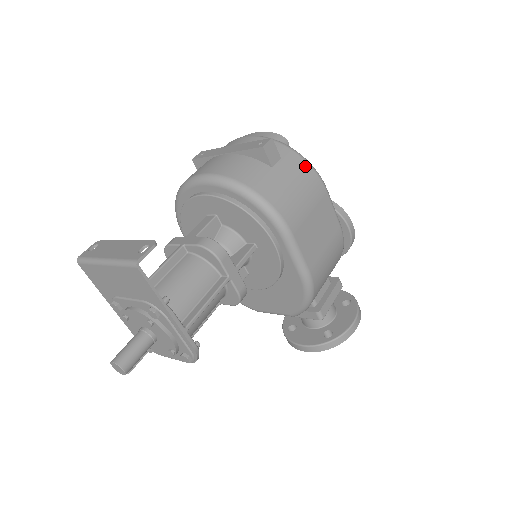
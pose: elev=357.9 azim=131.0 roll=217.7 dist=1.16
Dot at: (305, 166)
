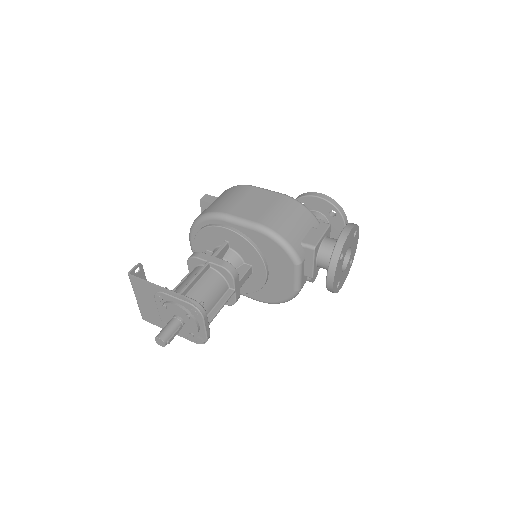
Dot at: (232, 188)
